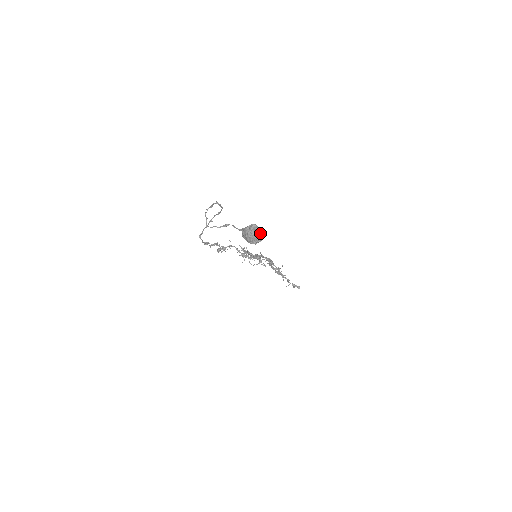
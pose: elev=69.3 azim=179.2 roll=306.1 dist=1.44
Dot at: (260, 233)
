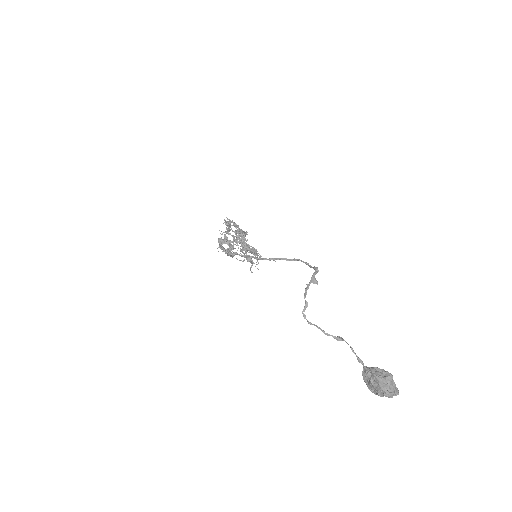
Dot at: (396, 393)
